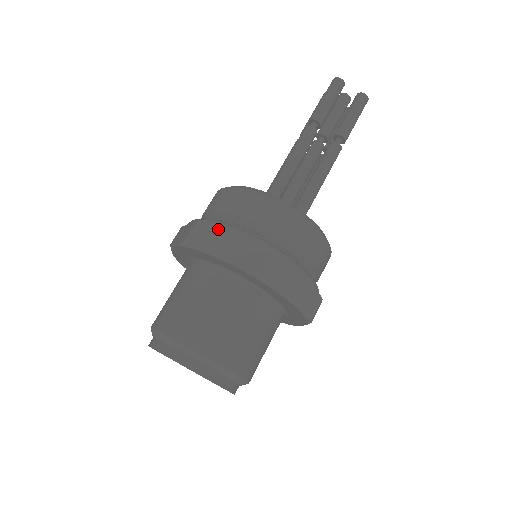
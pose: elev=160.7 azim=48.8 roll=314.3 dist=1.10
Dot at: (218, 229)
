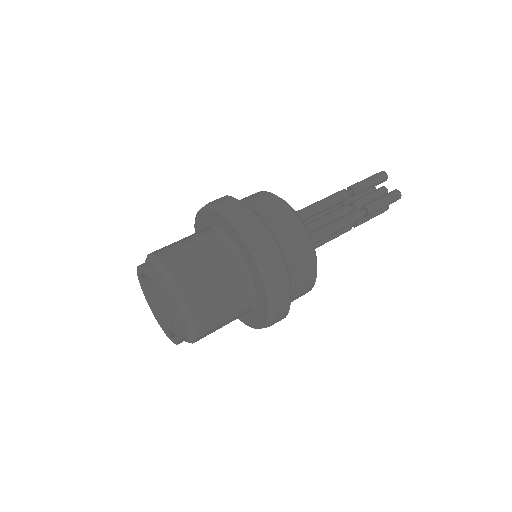
Dot at: (238, 202)
